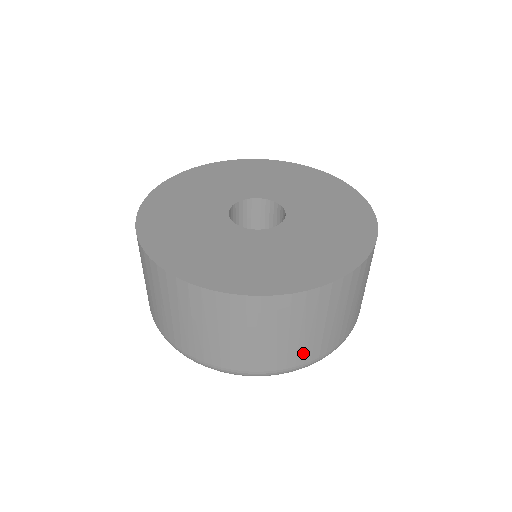
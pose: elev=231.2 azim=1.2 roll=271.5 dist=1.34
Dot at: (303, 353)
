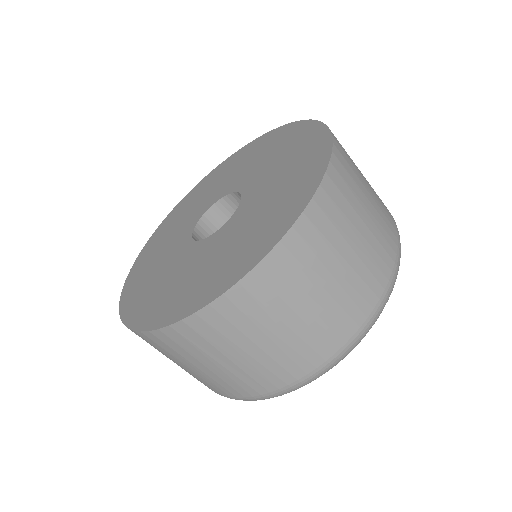
Dot at: (237, 386)
